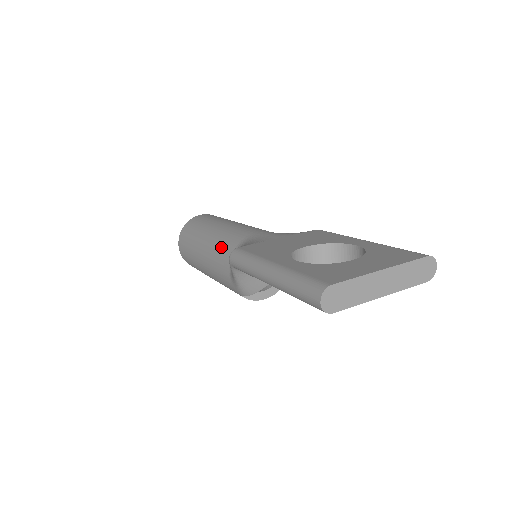
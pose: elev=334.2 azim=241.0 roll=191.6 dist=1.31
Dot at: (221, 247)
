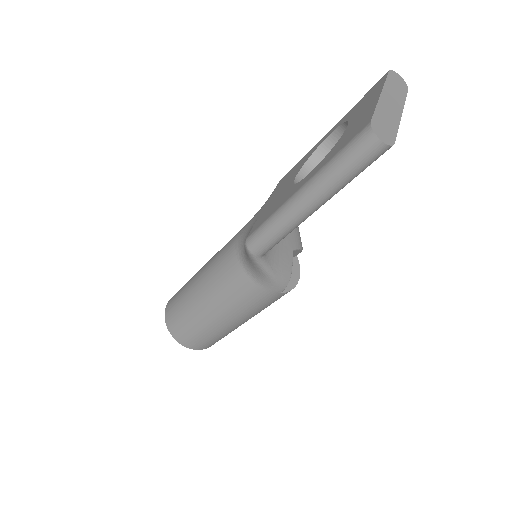
Dot at: (223, 278)
